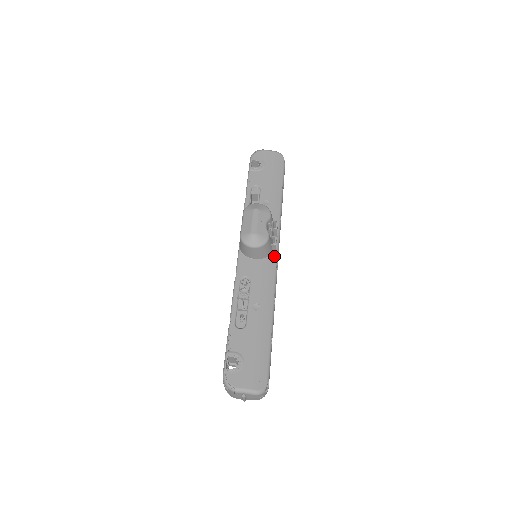
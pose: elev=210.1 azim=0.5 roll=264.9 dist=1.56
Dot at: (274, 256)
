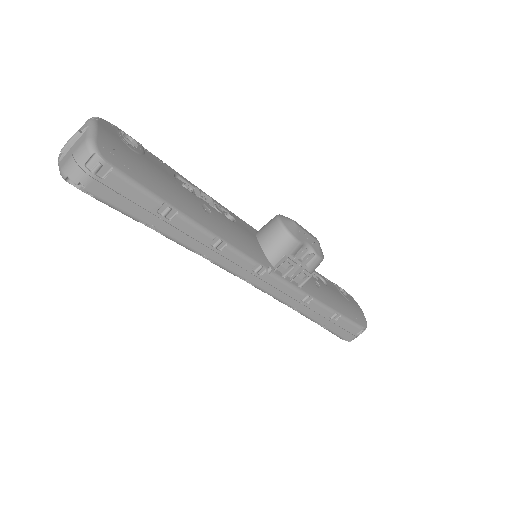
Dot at: (269, 266)
